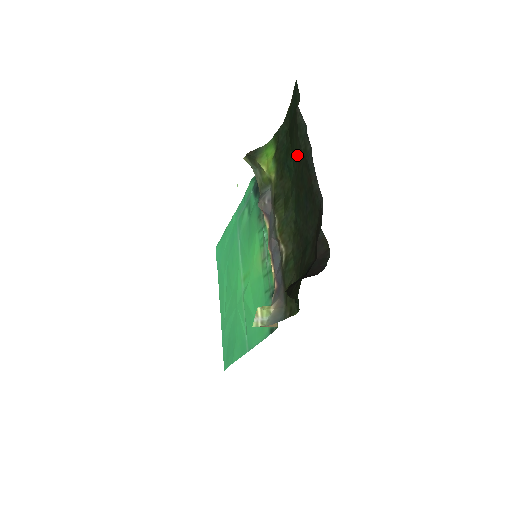
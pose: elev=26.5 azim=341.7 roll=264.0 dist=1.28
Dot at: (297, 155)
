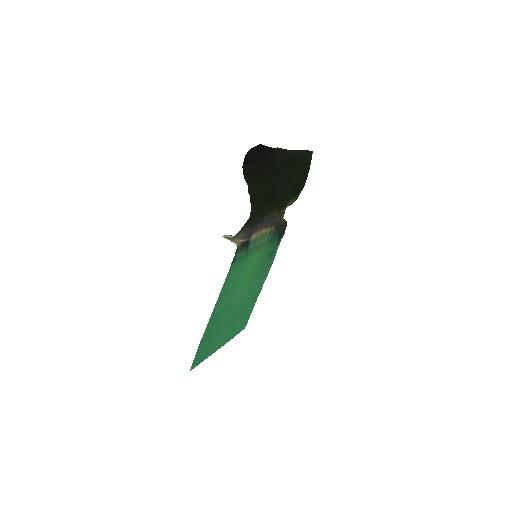
Dot at: (296, 170)
